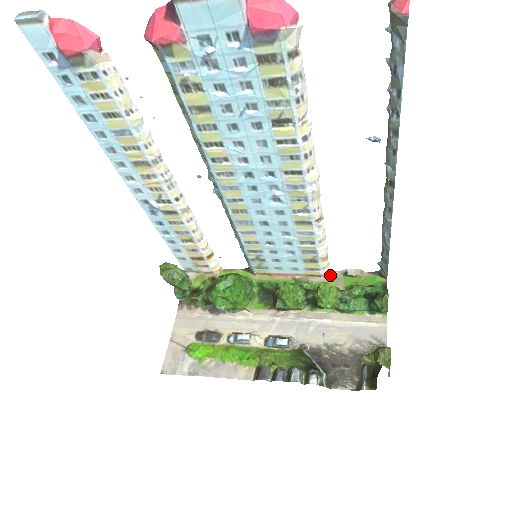
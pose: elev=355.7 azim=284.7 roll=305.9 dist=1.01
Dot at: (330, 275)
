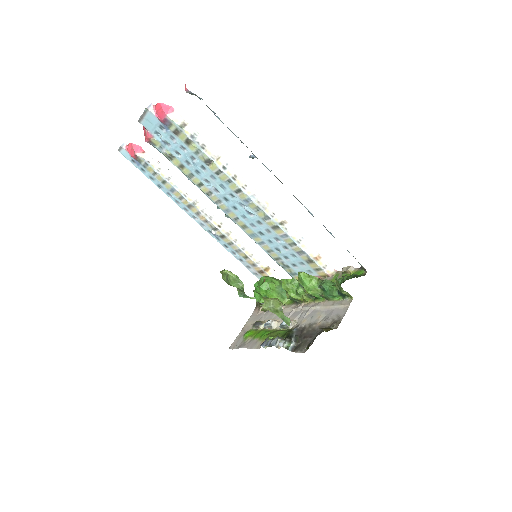
Dot at: (335, 274)
